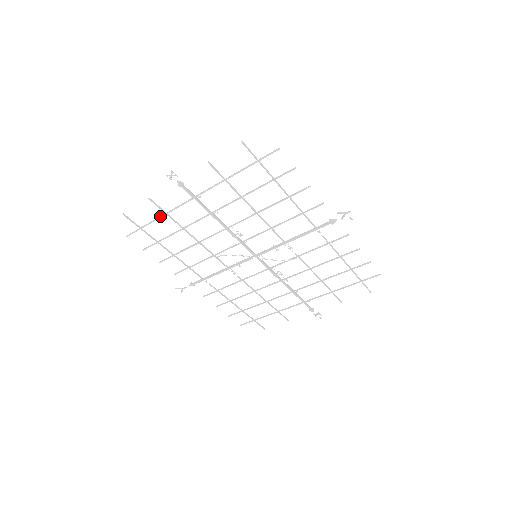
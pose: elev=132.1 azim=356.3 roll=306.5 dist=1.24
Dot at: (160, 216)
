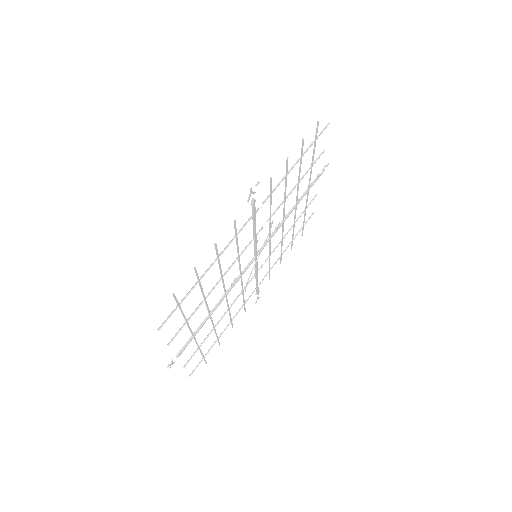
Dot at: occluded
